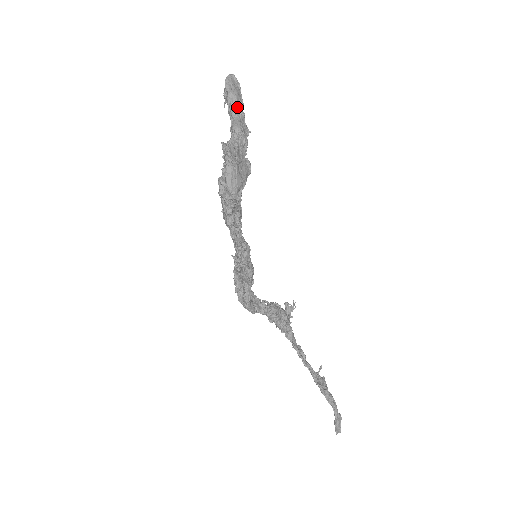
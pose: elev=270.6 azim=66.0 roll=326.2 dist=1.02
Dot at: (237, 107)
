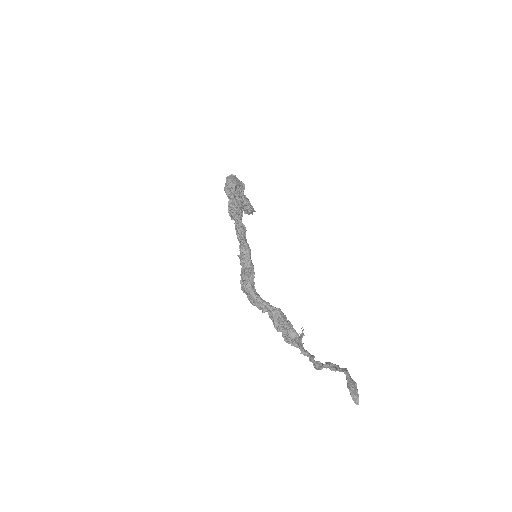
Dot at: occluded
